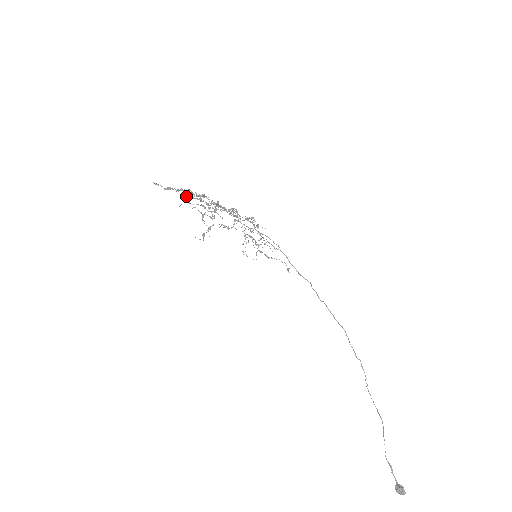
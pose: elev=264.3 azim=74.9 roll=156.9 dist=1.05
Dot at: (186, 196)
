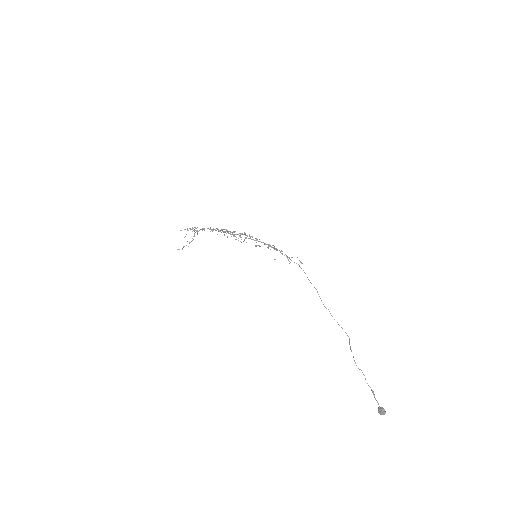
Dot at: (188, 230)
